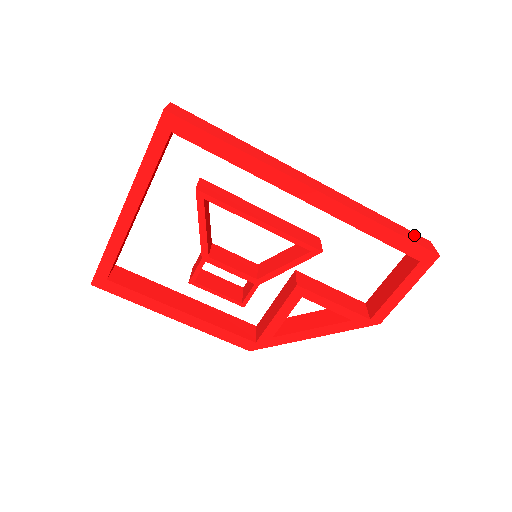
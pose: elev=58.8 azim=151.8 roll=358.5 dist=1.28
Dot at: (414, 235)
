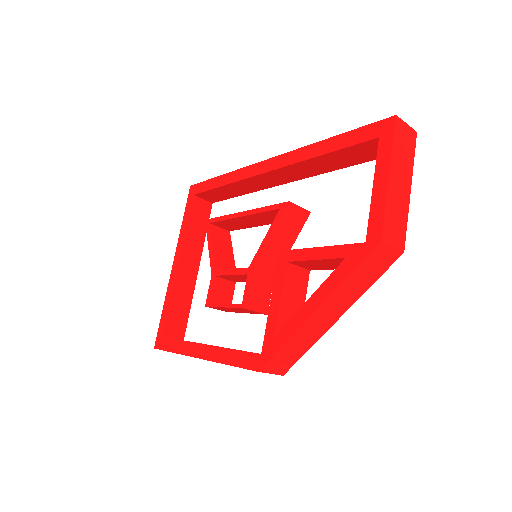
Dot at: occluded
